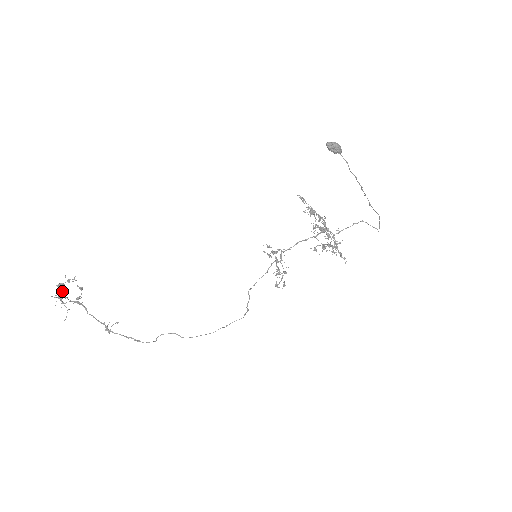
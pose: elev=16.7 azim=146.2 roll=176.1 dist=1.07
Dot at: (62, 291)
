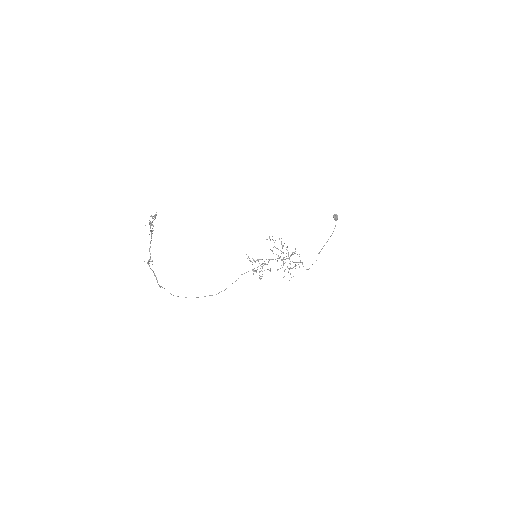
Dot at: occluded
